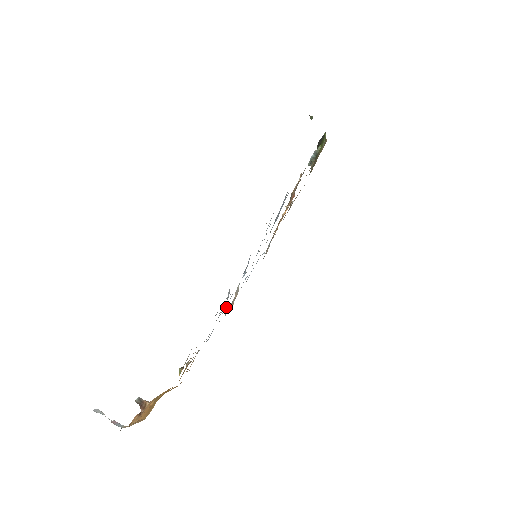
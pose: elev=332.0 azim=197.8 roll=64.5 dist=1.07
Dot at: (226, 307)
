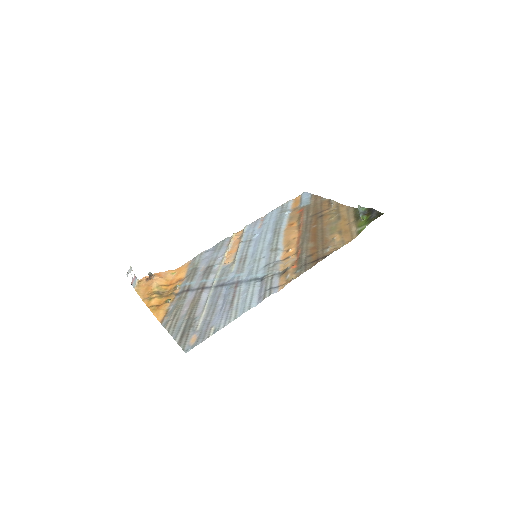
Dot at: (221, 262)
